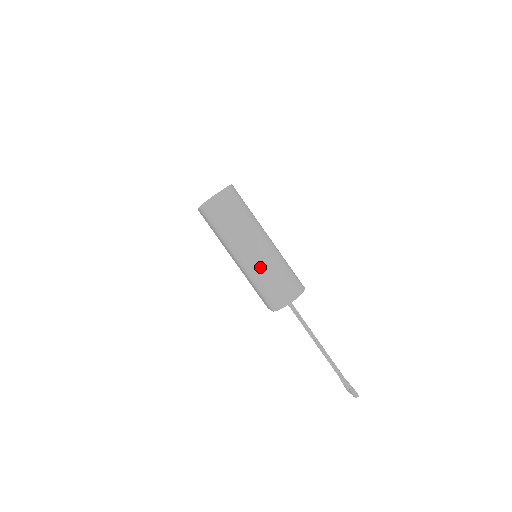
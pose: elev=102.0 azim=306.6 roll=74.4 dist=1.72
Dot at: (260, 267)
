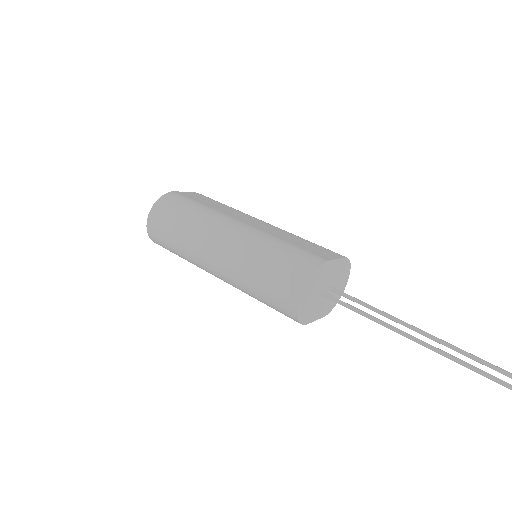
Dot at: (235, 275)
